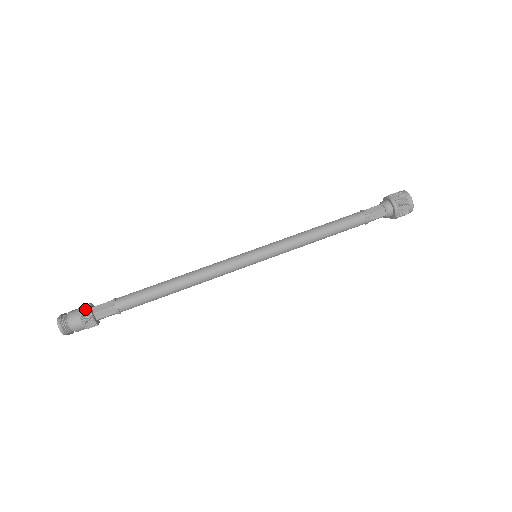
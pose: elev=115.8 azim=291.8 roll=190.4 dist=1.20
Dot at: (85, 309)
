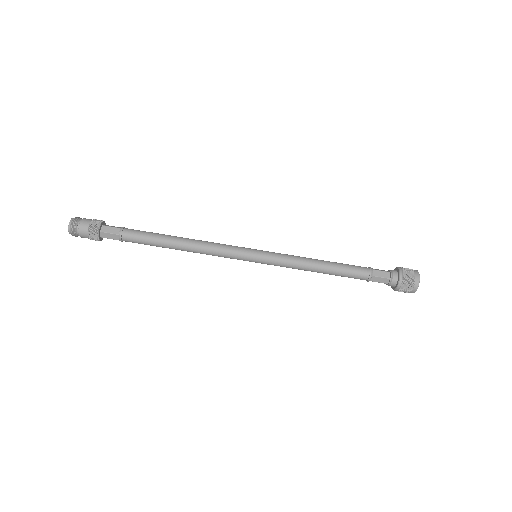
Dot at: (94, 235)
